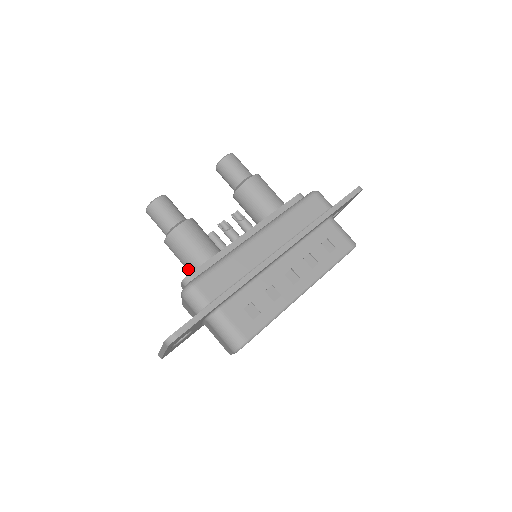
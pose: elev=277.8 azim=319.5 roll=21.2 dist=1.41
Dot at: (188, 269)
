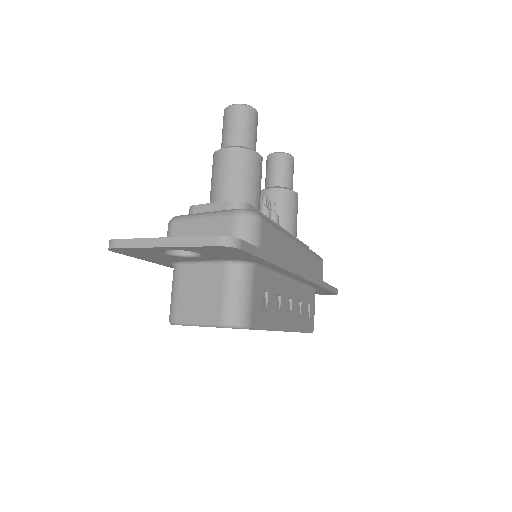
Dot at: (224, 197)
